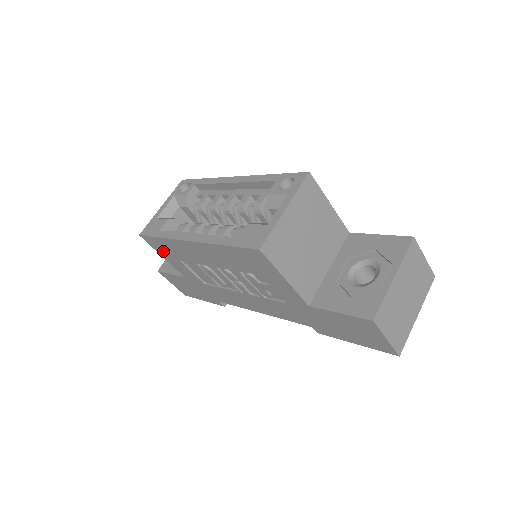
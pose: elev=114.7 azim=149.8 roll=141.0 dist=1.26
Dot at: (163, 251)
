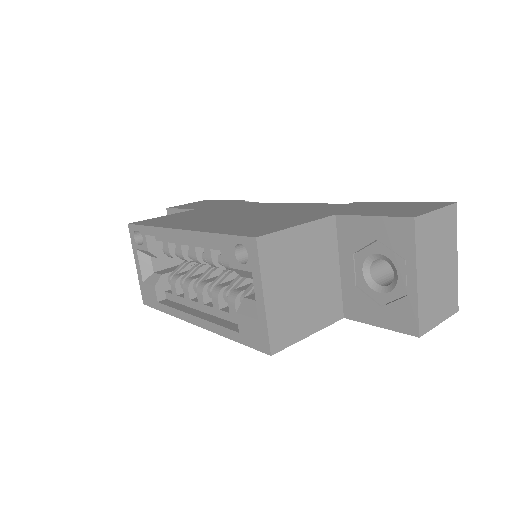
Dot at: occluded
